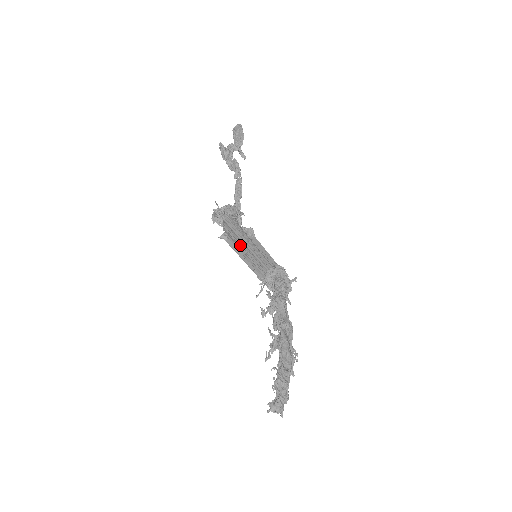
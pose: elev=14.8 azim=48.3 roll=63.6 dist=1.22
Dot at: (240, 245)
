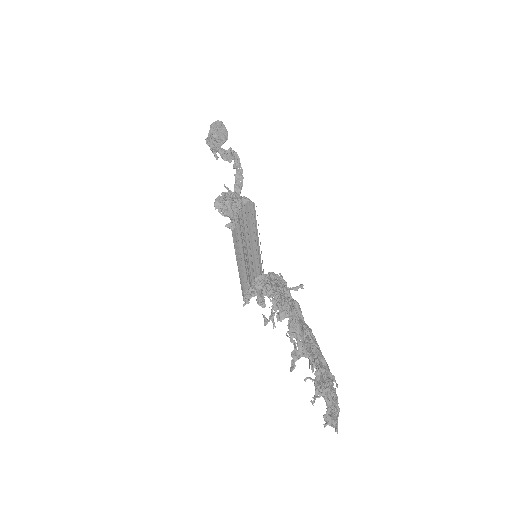
Dot at: (245, 239)
